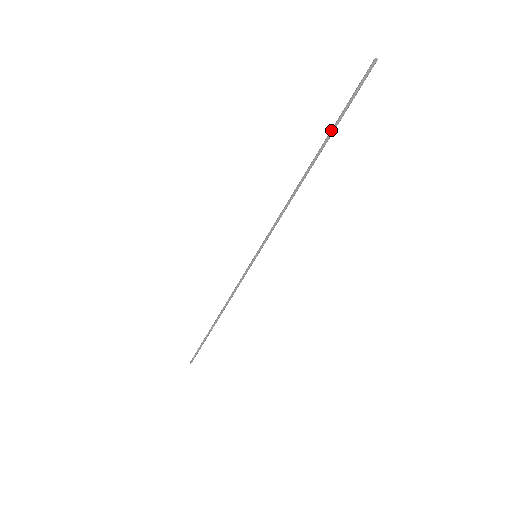
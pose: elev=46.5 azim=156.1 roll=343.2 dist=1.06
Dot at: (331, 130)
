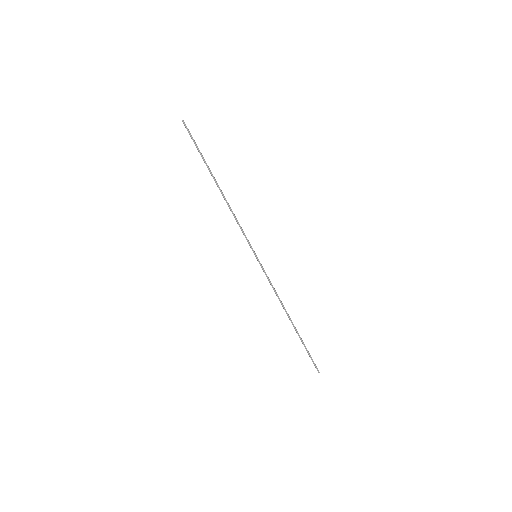
Dot at: (204, 162)
